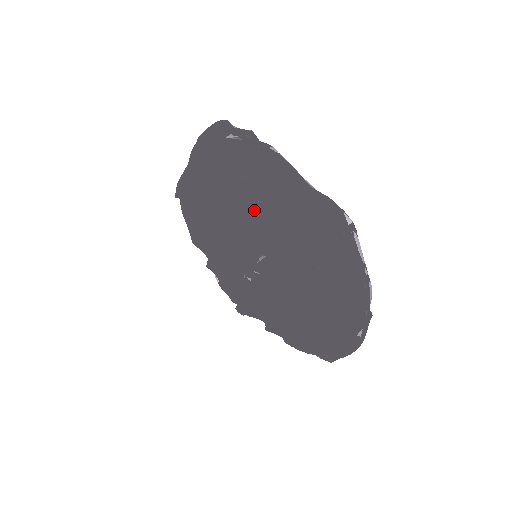
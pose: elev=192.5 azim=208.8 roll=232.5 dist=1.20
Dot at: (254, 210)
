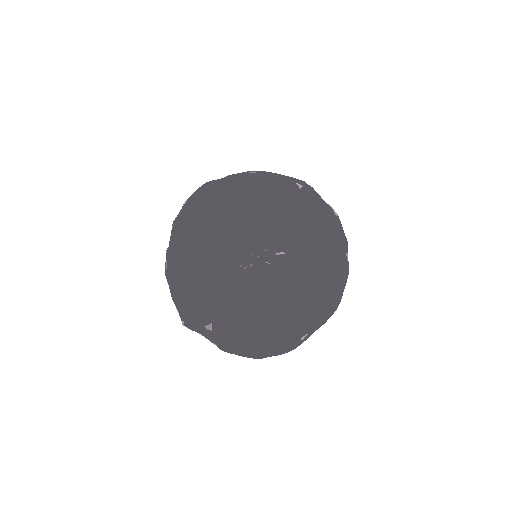
Dot at: (286, 226)
